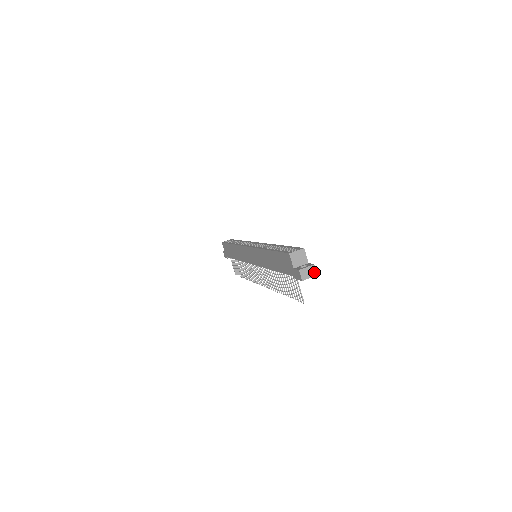
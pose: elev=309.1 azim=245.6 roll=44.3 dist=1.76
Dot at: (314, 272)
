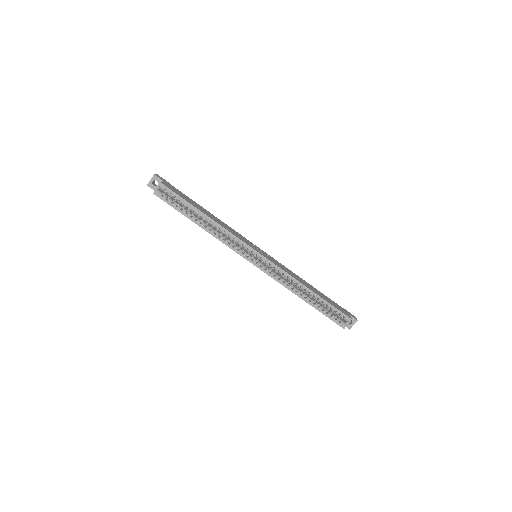
Dot at: occluded
